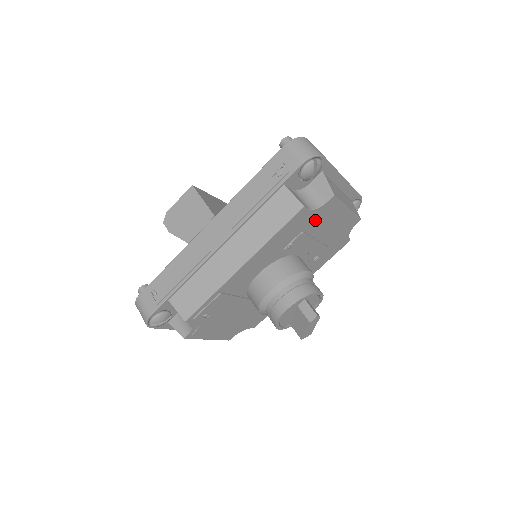
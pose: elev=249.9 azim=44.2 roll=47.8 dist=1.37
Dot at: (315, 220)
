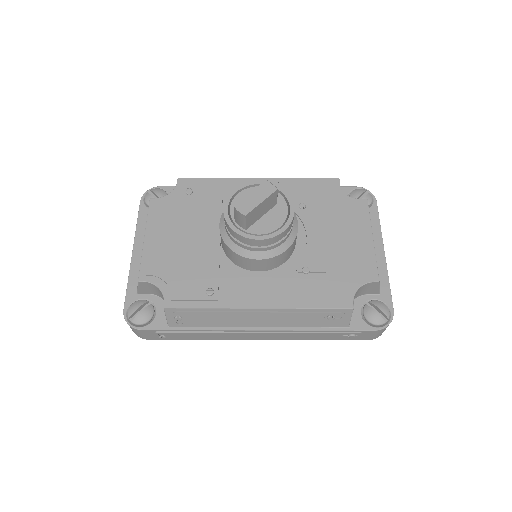
Dot at: (338, 209)
